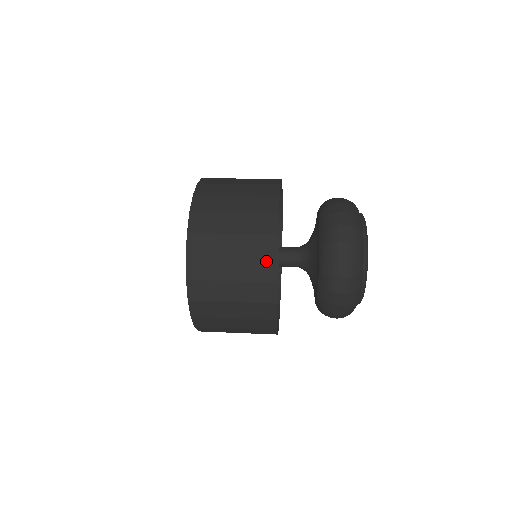
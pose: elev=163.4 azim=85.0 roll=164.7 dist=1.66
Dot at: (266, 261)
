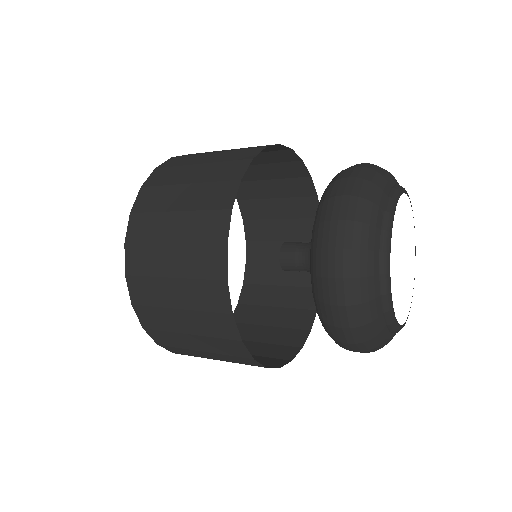
Dot at: (252, 149)
